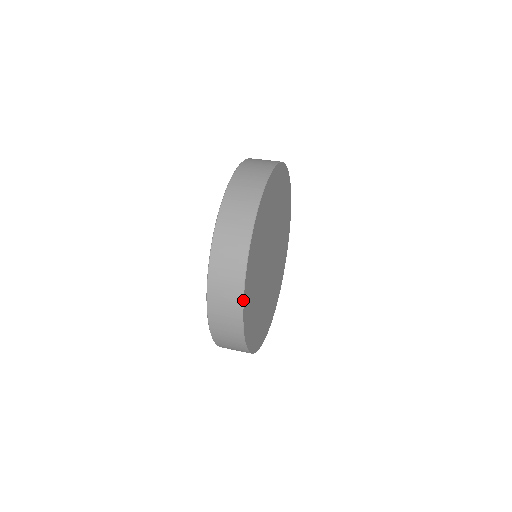
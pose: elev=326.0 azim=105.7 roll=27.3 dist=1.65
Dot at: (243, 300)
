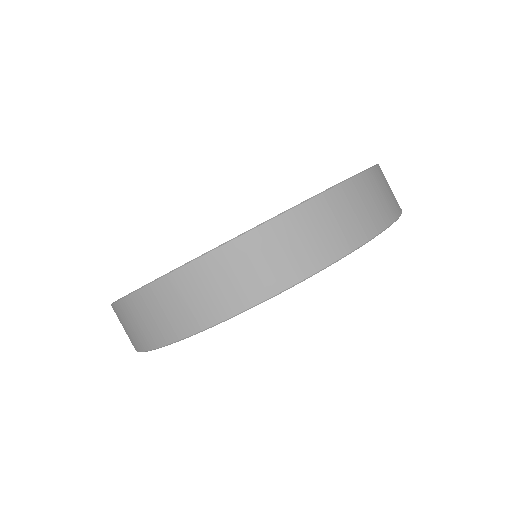
Dot at: occluded
